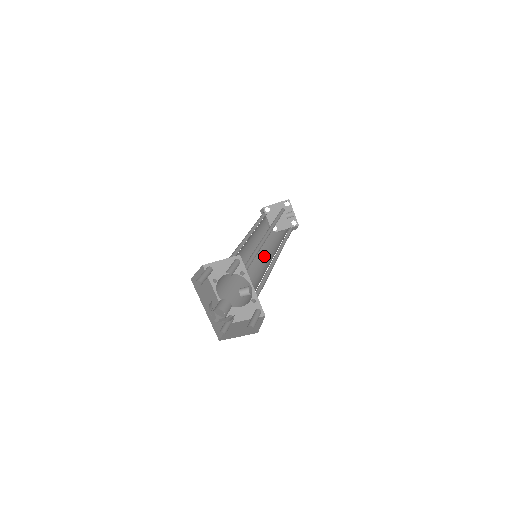
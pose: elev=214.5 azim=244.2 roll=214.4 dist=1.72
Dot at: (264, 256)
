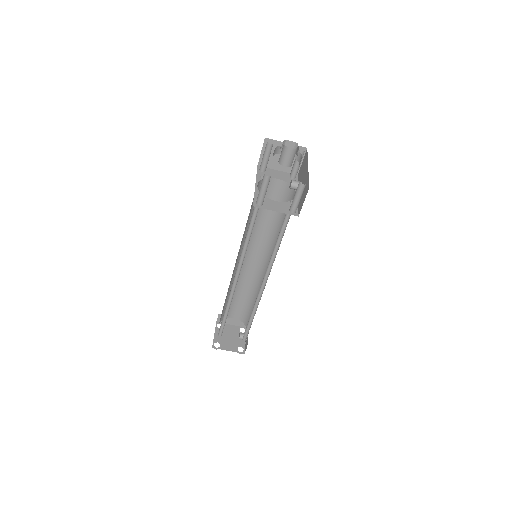
Dot at: occluded
